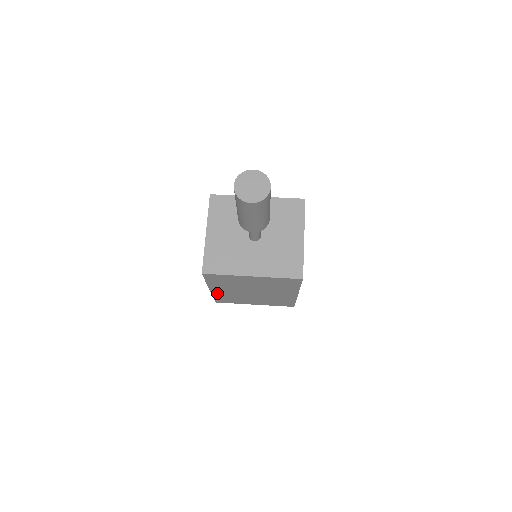
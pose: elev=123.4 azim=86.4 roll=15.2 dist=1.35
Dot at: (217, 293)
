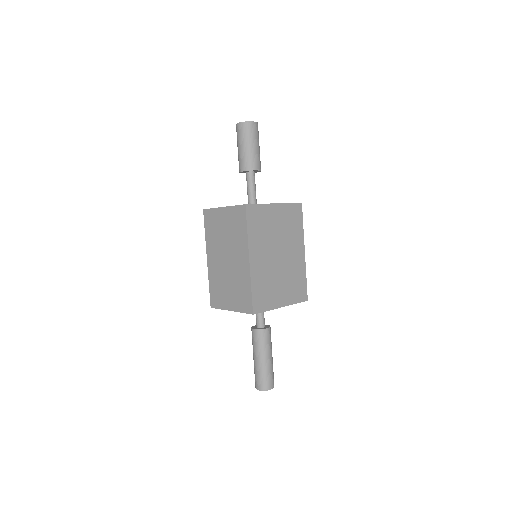
Dot at: (254, 272)
